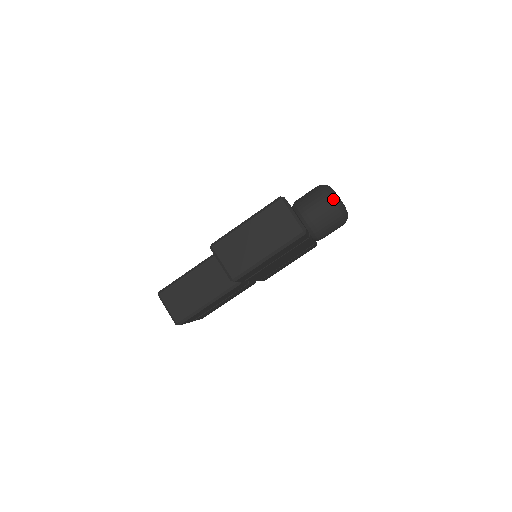
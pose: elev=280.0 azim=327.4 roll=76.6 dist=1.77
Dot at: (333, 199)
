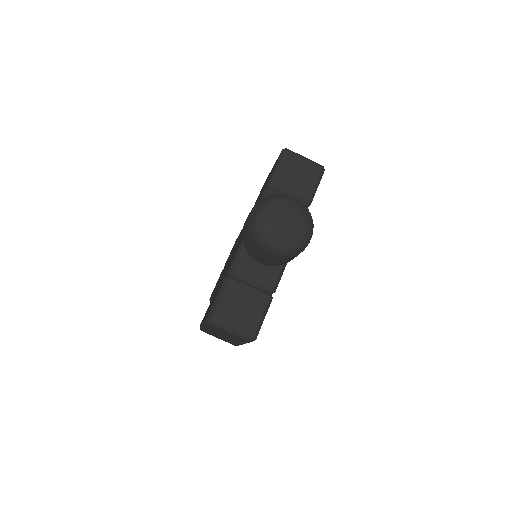
Dot at: (270, 252)
